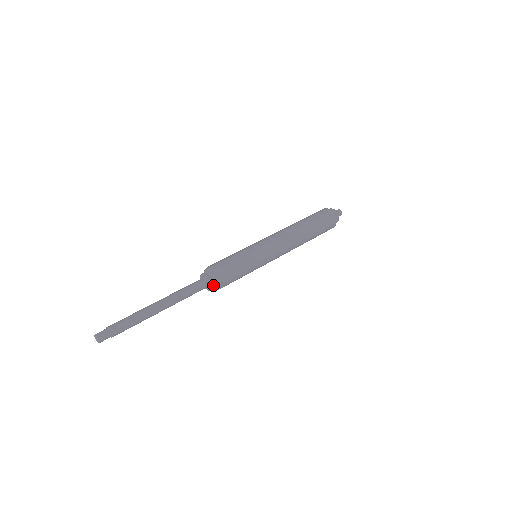
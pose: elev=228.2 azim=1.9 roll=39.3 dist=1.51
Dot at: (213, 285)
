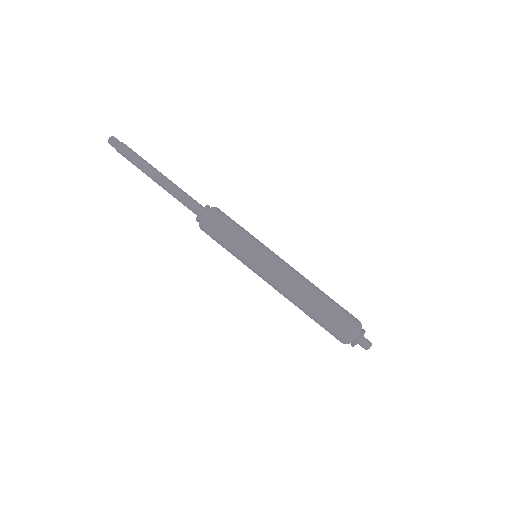
Dot at: (202, 216)
